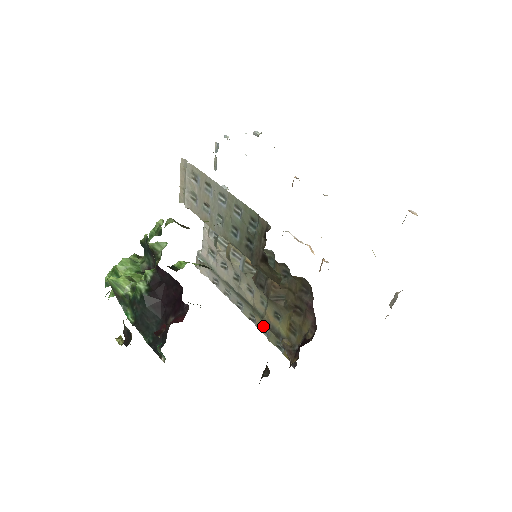
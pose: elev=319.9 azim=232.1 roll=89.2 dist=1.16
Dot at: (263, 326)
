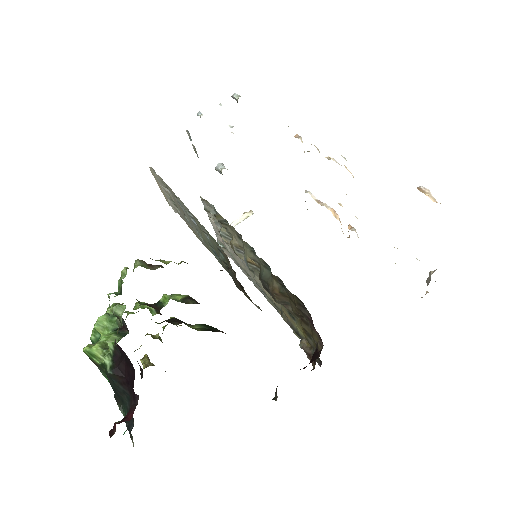
Dot at: occluded
